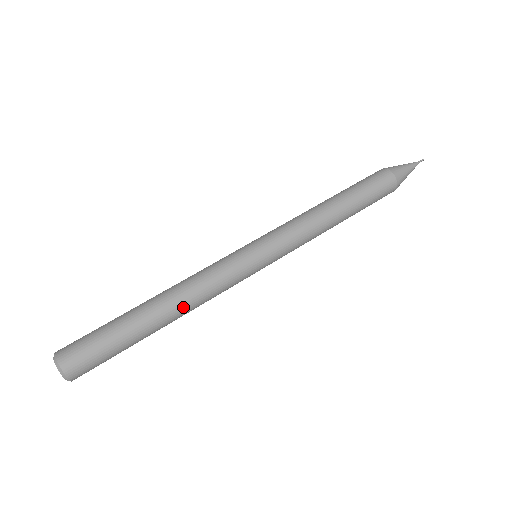
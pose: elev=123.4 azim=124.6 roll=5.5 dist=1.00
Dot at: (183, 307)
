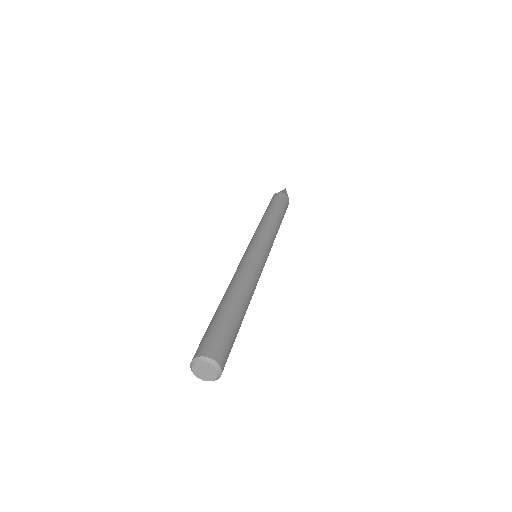
Dot at: occluded
